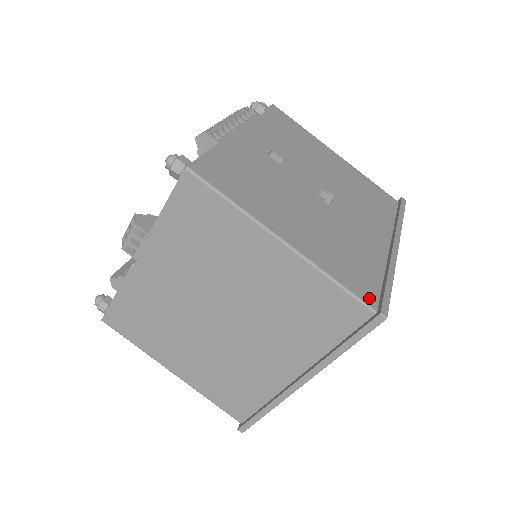
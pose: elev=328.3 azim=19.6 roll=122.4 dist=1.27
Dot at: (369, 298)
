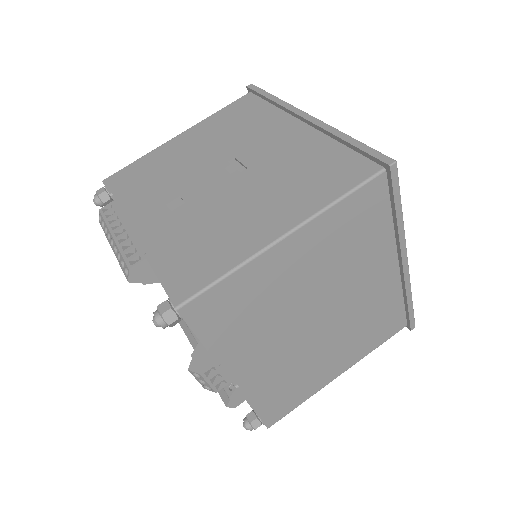
Dot at: (367, 170)
